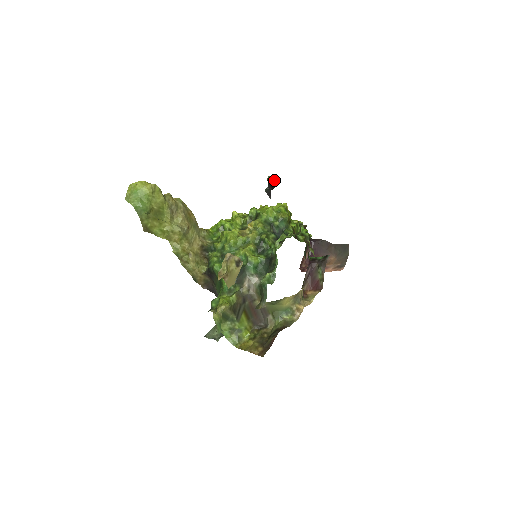
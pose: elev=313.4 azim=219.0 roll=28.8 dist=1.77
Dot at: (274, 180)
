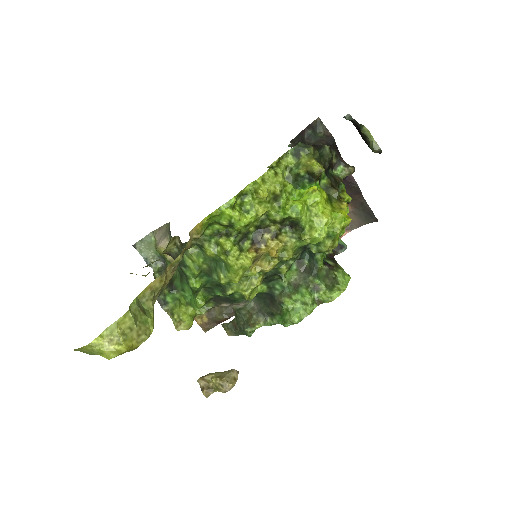
Dot at: (371, 149)
